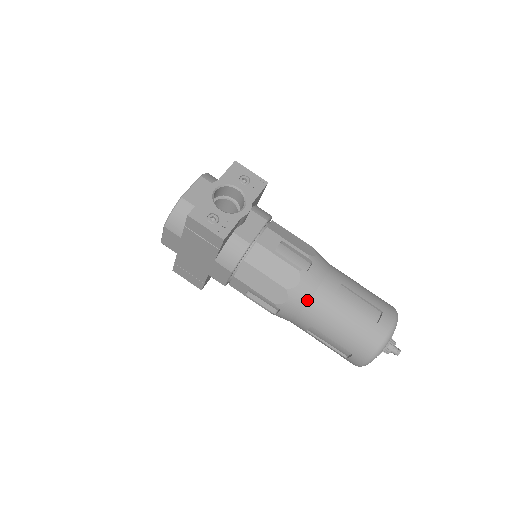
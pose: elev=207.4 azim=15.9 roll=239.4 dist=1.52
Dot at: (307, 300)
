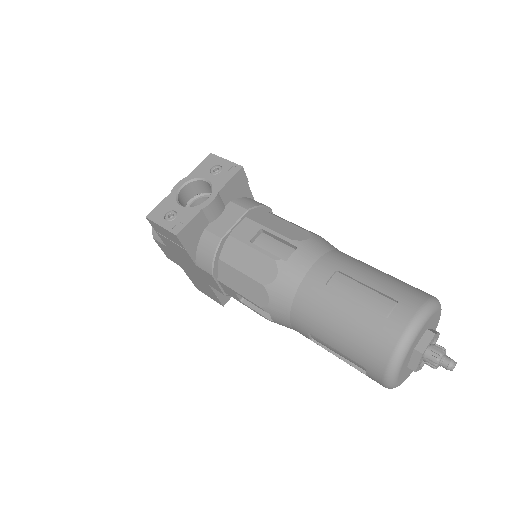
Dot at: (291, 297)
